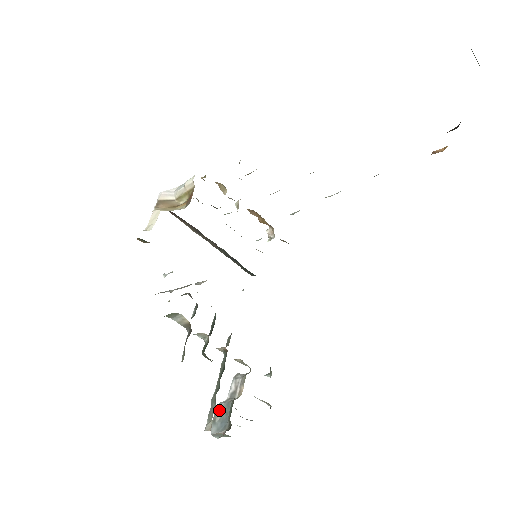
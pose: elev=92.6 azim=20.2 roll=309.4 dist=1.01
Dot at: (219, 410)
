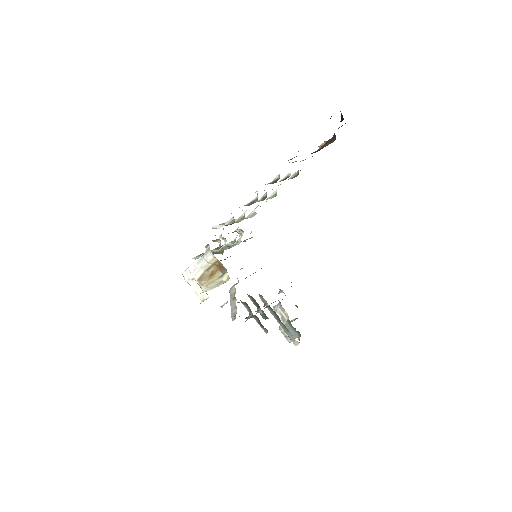
Dot at: (283, 331)
